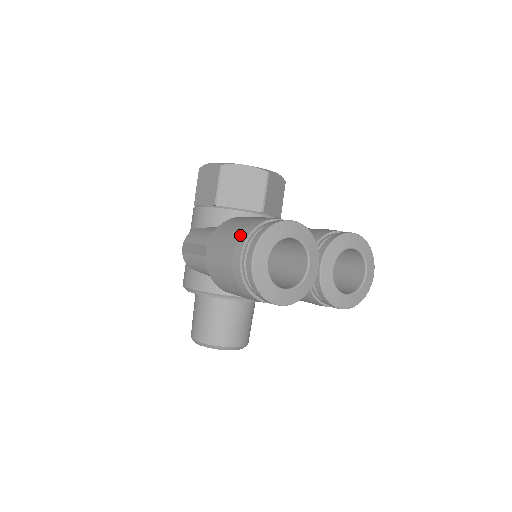
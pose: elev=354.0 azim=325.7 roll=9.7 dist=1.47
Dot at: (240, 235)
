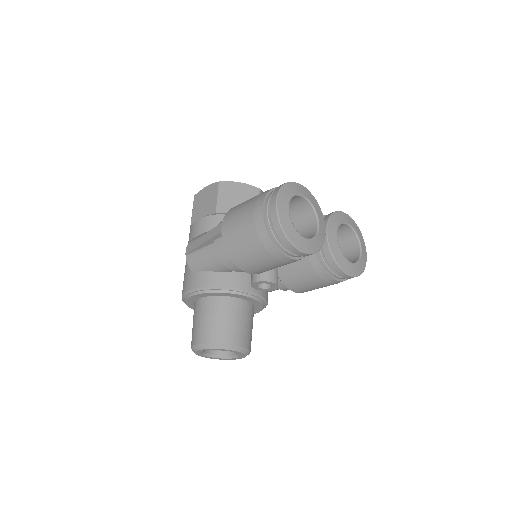
Dot at: (258, 197)
